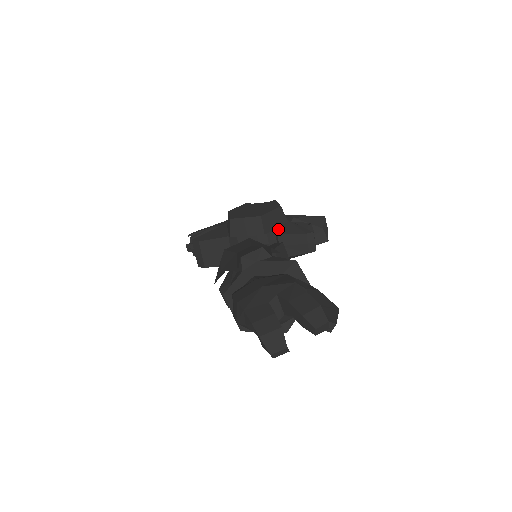
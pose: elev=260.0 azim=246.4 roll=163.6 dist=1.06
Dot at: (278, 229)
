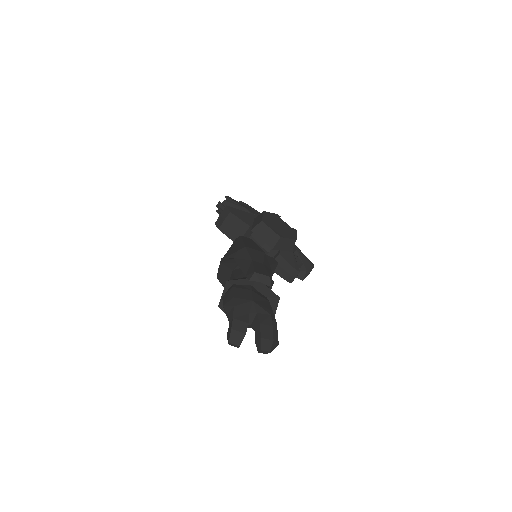
Dot at: occluded
